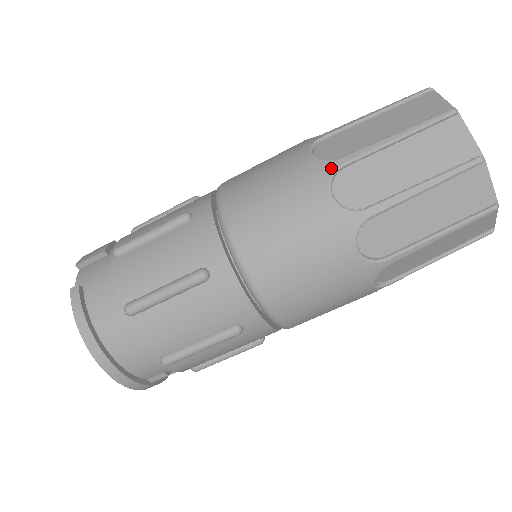
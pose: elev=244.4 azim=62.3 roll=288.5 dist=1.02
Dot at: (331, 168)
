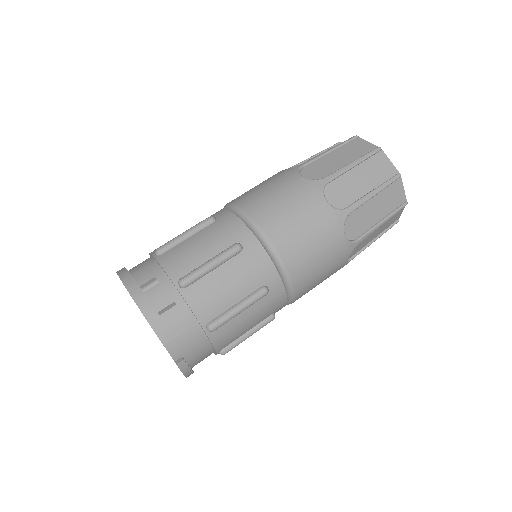
Dot at: occluded
